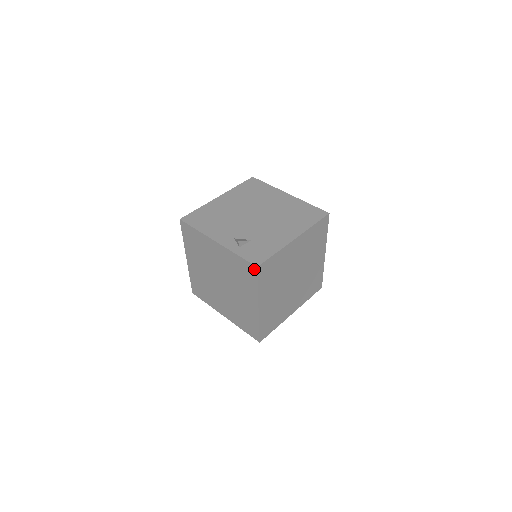
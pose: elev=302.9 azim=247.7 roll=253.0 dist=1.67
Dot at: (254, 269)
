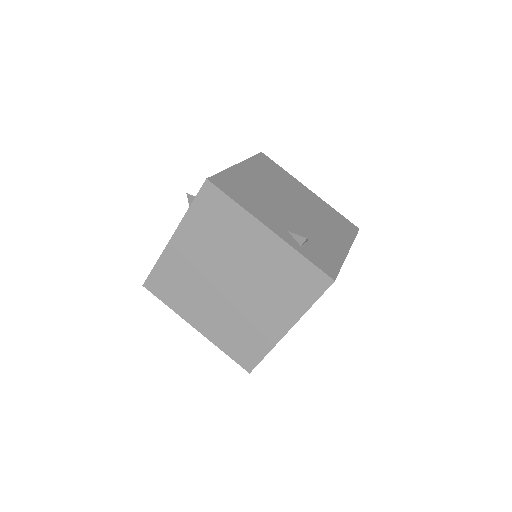
Dot at: (326, 282)
